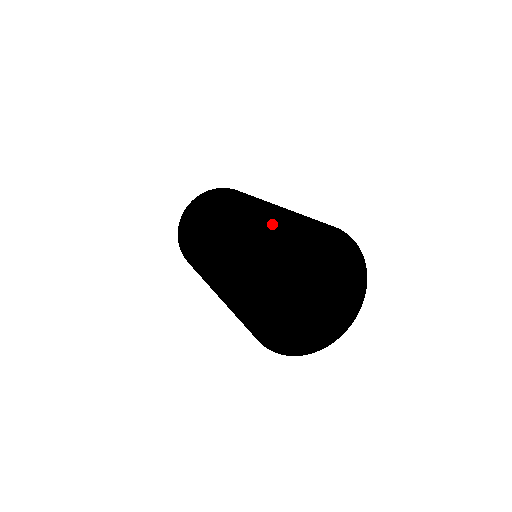
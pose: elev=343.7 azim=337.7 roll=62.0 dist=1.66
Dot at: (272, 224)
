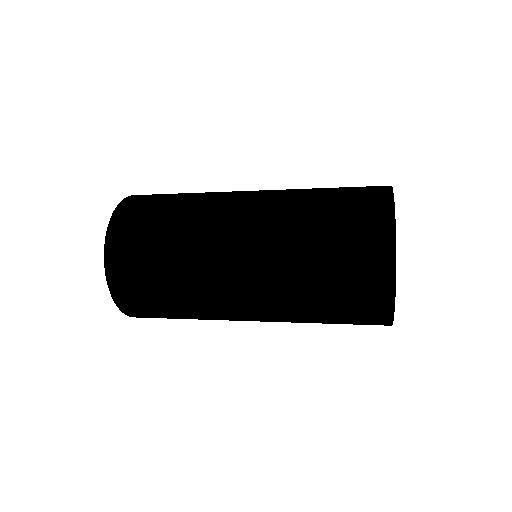
Dot at: occluded
